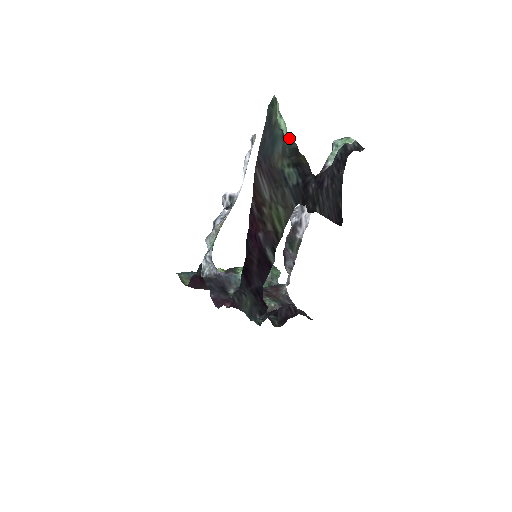
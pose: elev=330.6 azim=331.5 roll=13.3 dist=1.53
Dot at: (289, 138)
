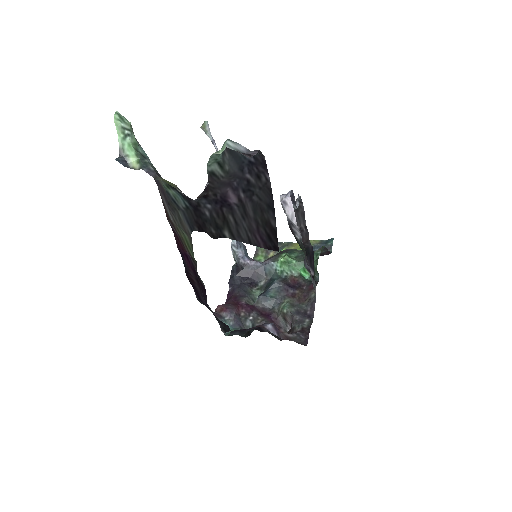
Dot at: (138, 162)
